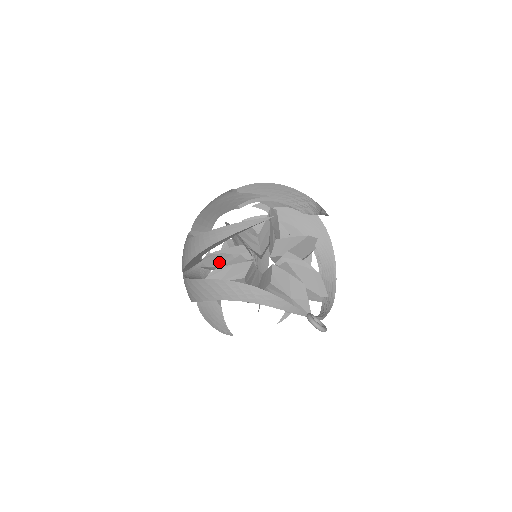
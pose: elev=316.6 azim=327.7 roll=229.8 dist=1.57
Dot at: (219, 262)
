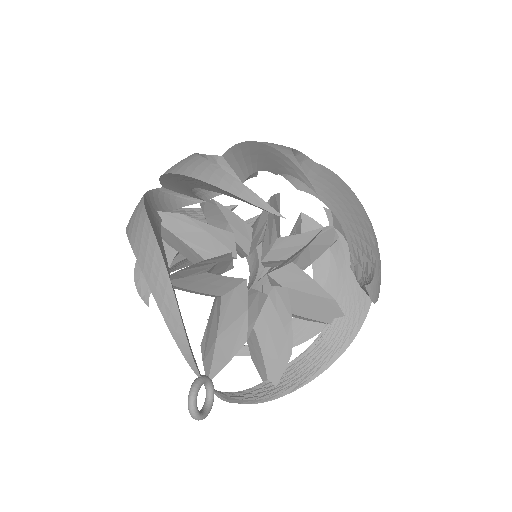
Dot at: (214, 219)
